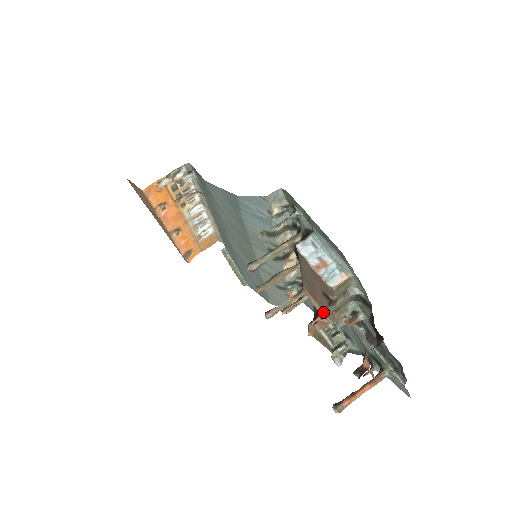
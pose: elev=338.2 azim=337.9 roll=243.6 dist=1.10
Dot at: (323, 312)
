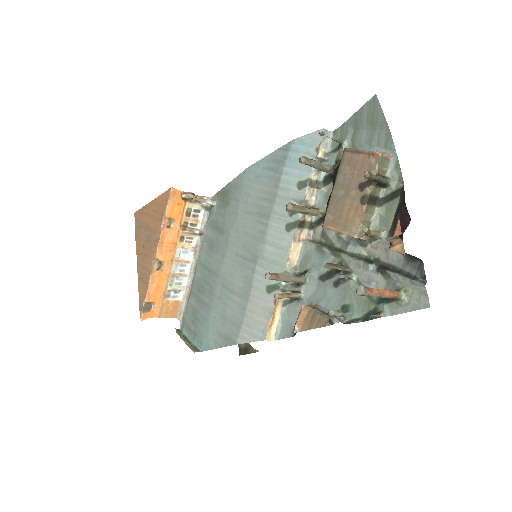
Dot at: (369, 172)
